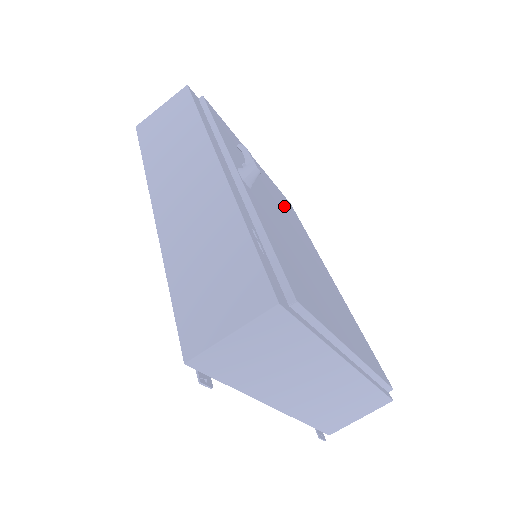
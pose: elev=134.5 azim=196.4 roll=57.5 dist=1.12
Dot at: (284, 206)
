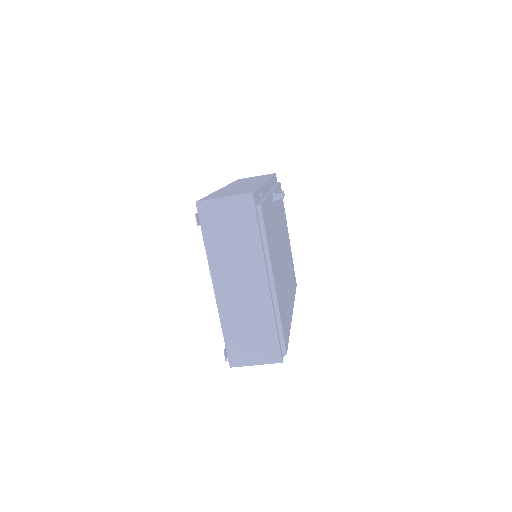
Dot at: occluded
